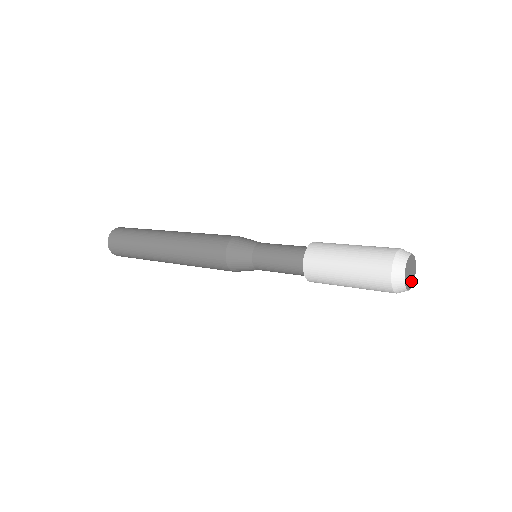
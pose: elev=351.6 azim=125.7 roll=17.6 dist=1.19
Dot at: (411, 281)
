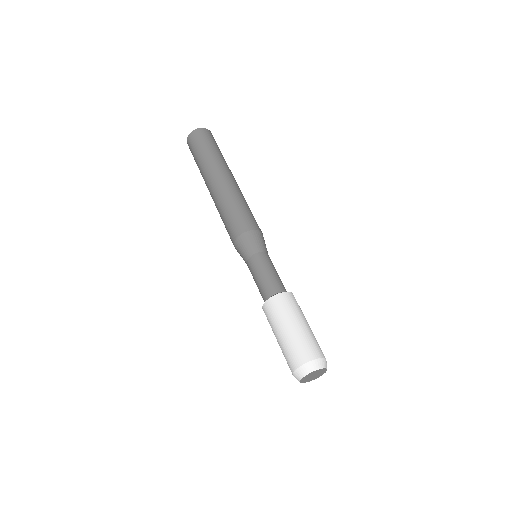
Dot at: (317, 376)
